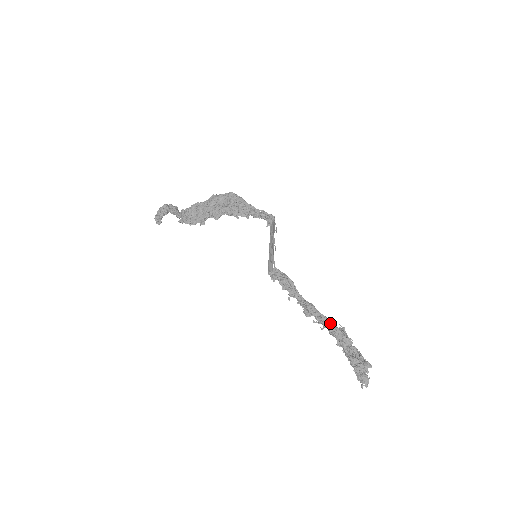
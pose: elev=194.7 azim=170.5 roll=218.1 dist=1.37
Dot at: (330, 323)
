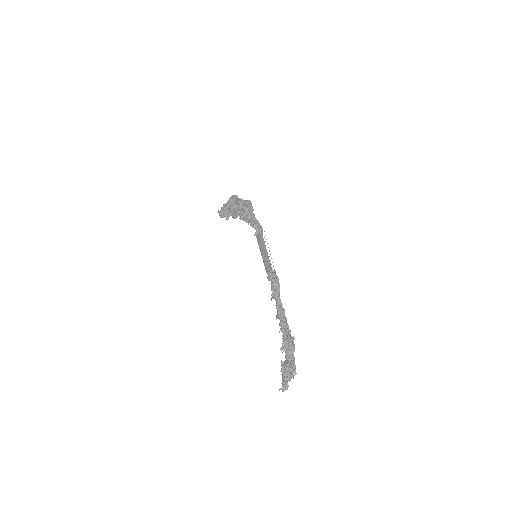
Dot at: (287, 330)
